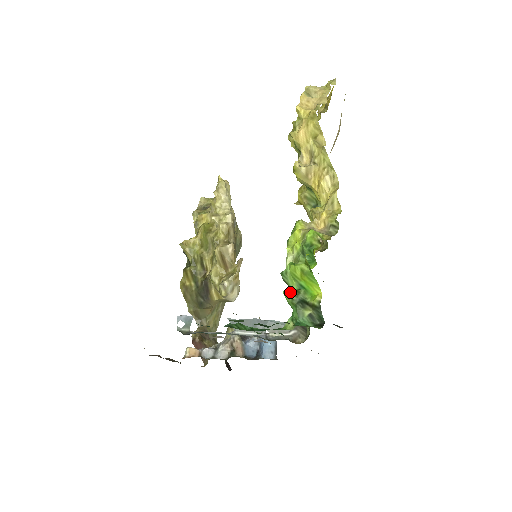
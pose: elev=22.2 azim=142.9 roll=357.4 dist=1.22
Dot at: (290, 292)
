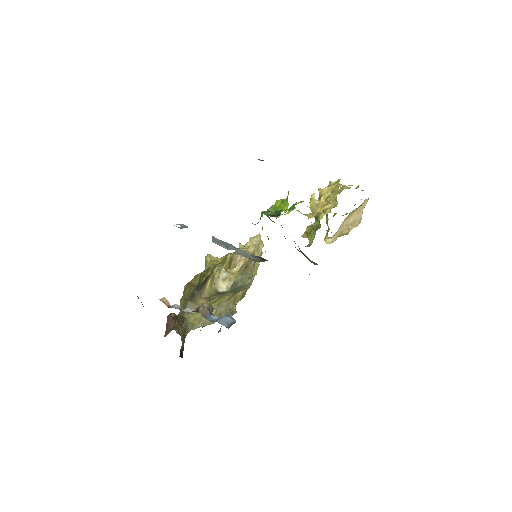
Dot at: occluded
